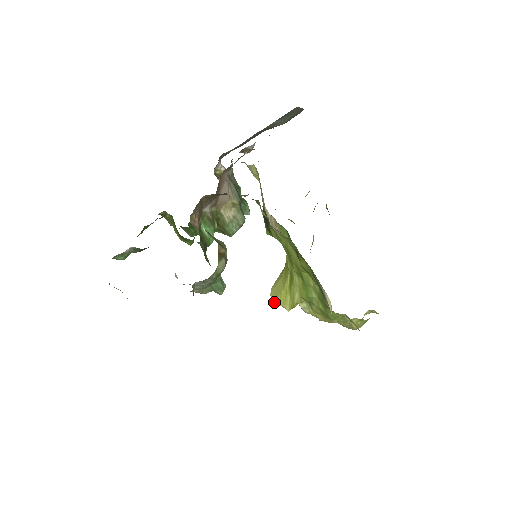
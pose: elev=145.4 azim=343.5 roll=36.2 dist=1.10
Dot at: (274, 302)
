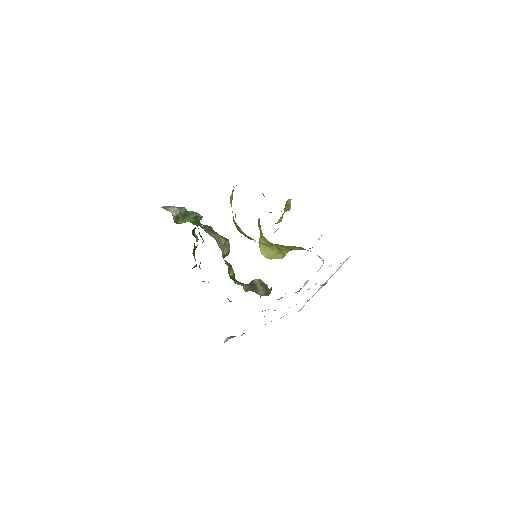
Dot at: (270, 259)
